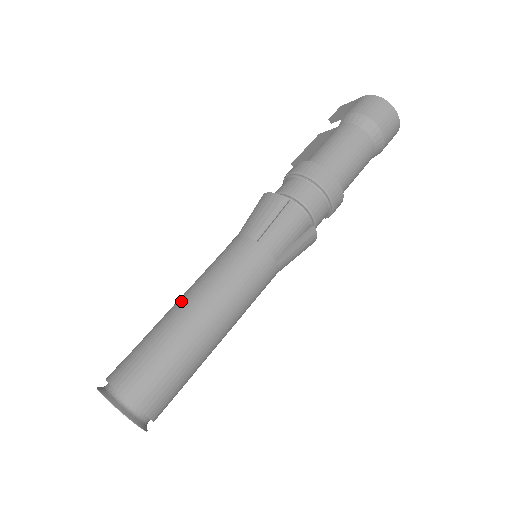
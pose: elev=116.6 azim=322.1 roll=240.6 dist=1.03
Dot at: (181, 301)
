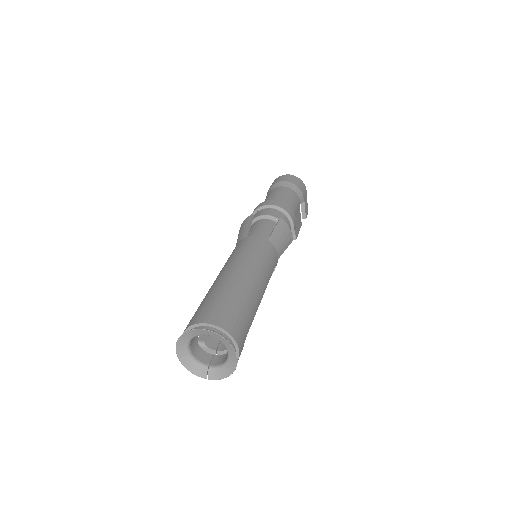
Dot at: occluded
